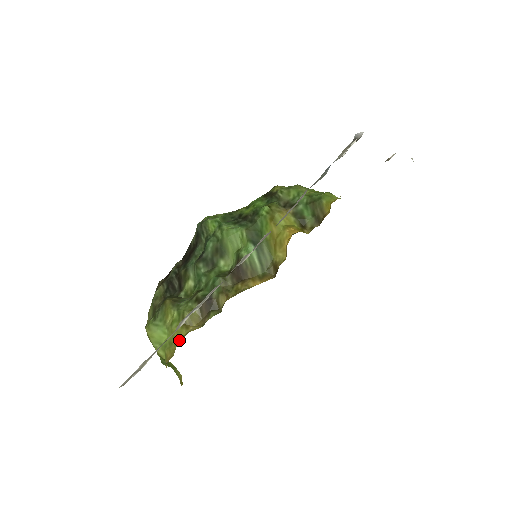
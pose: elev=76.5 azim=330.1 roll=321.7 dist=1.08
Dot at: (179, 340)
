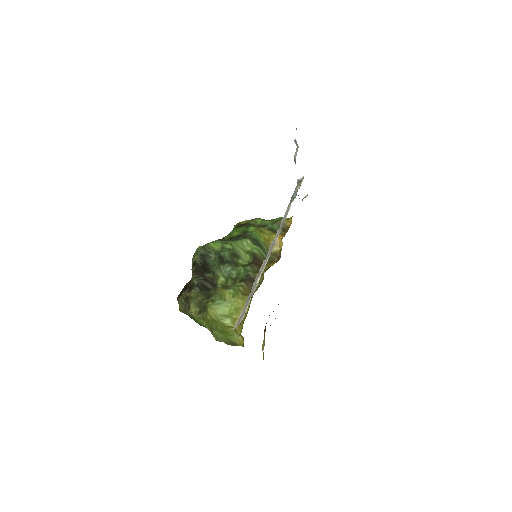
Dot at: occluded
